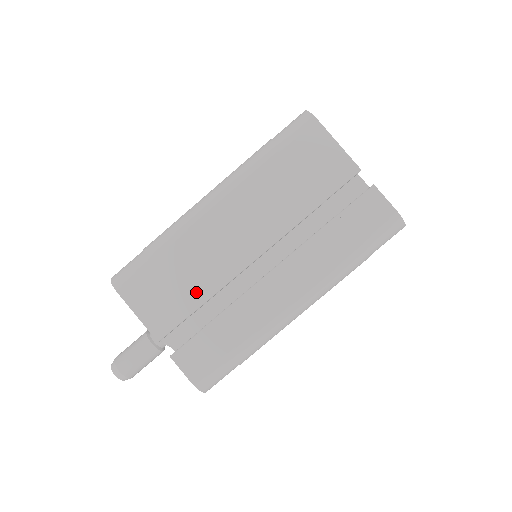
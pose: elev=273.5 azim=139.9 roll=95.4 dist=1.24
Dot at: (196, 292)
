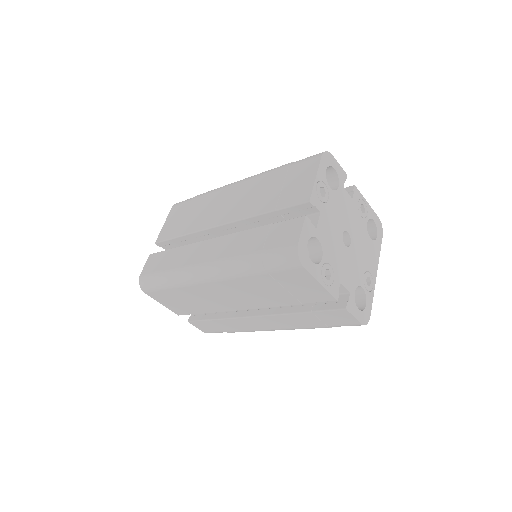
Dot at: (187, 227)
